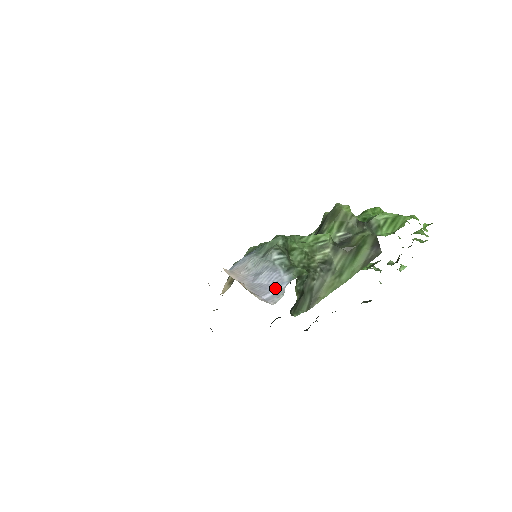
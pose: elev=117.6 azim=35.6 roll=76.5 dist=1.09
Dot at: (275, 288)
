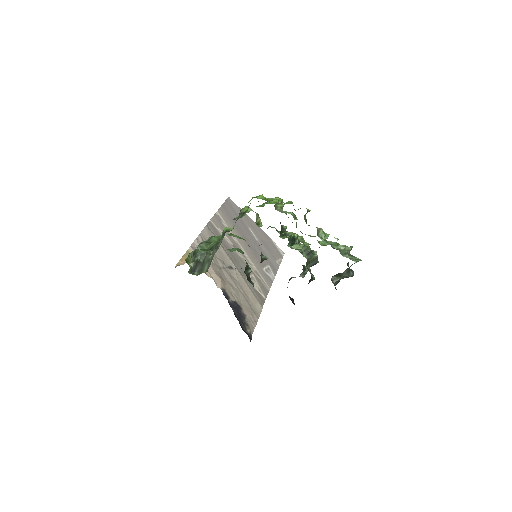
Dot at: occluded
